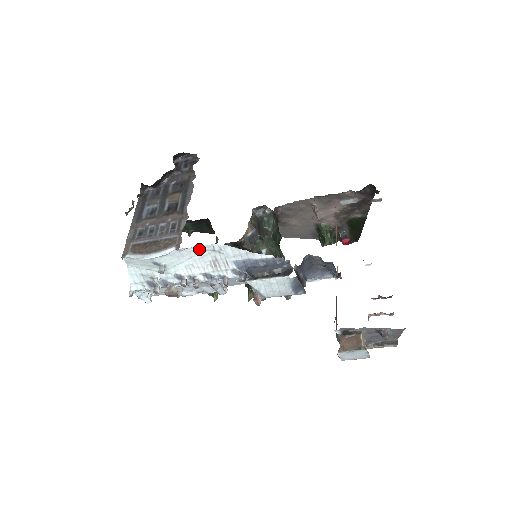
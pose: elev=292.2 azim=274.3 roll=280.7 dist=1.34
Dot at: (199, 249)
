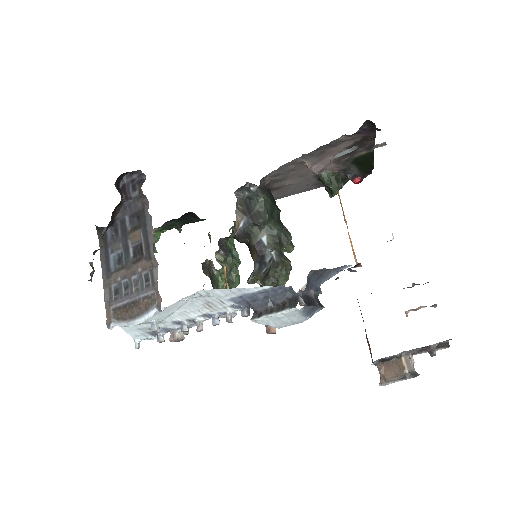
Dot at: (184, 300)
